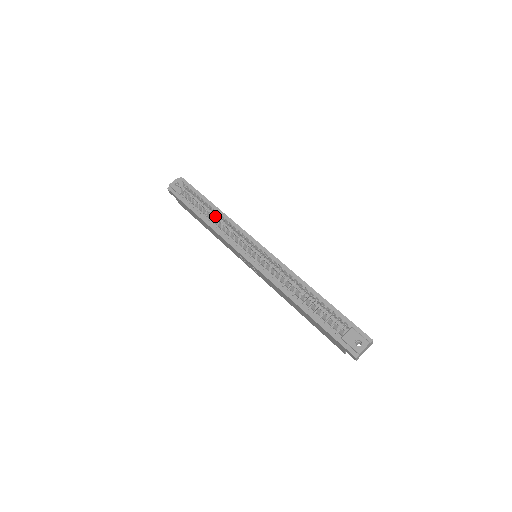
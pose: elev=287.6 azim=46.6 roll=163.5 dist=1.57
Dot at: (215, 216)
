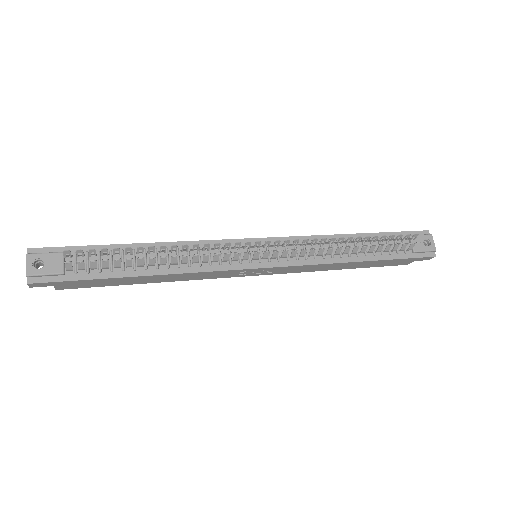
Dot at: (158, 256)
